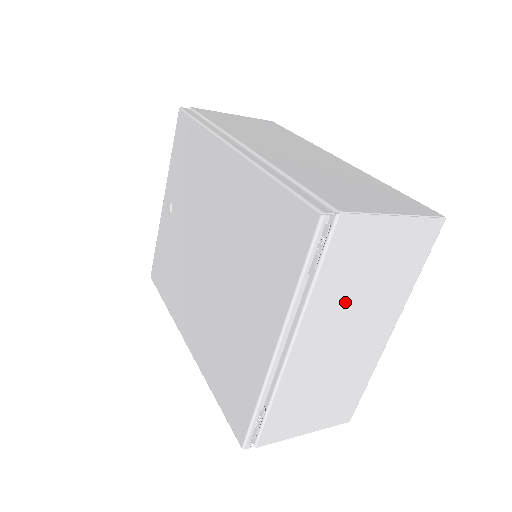
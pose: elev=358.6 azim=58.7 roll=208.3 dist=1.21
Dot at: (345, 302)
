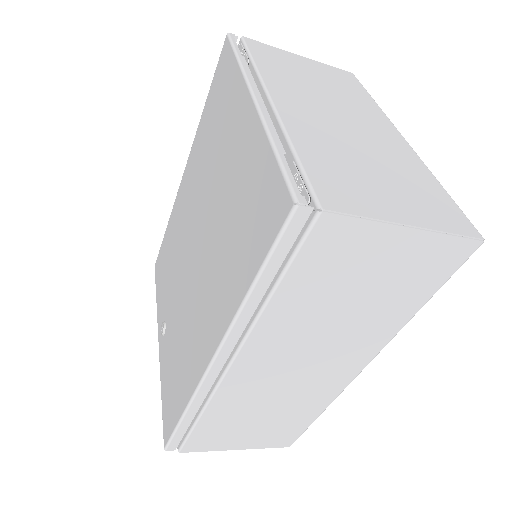
Dot at: (305, 89)
